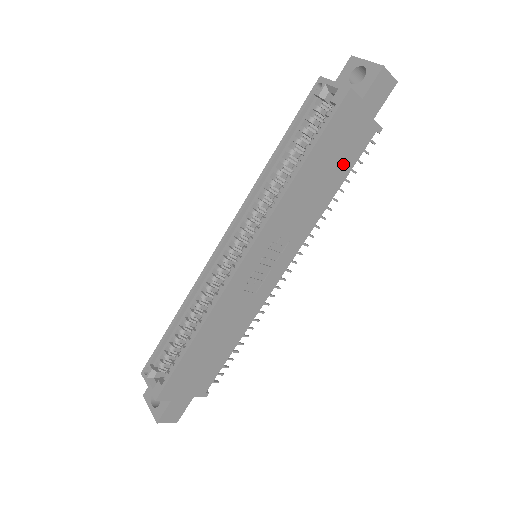
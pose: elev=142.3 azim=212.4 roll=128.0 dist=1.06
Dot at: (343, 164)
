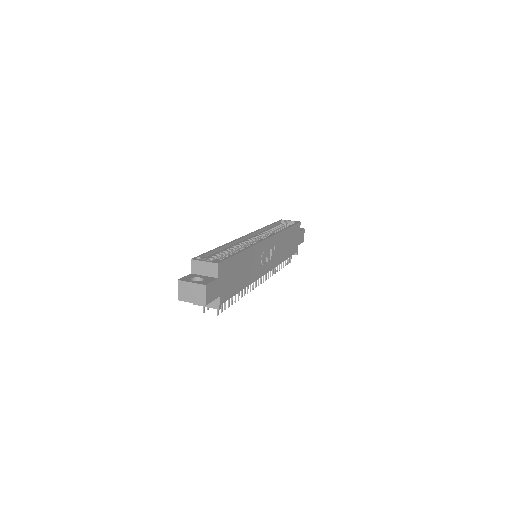
Dot at: (290, 250)
